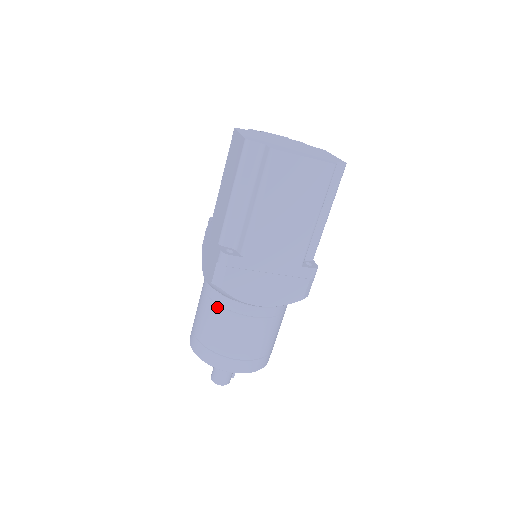
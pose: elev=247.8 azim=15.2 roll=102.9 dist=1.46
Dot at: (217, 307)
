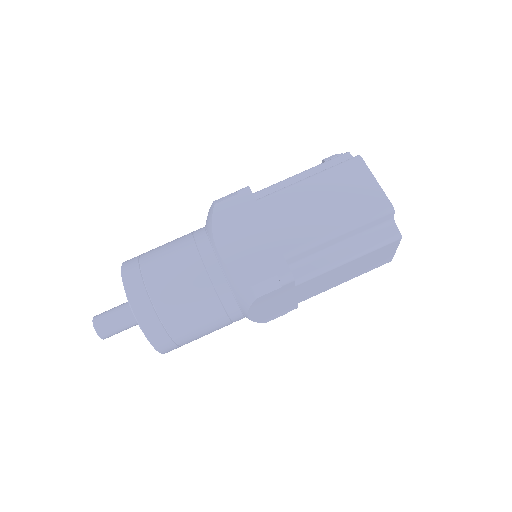
Dot at: (214, 296)
